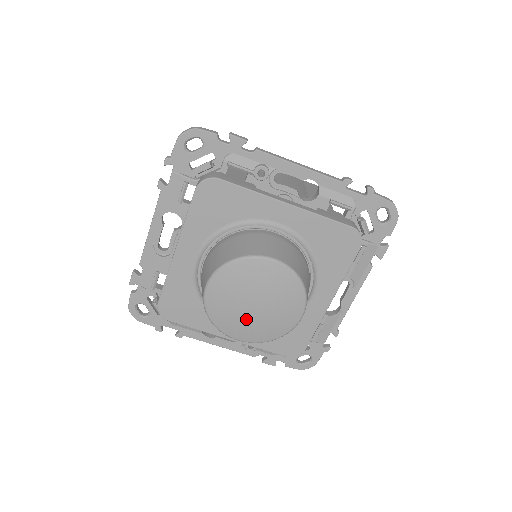
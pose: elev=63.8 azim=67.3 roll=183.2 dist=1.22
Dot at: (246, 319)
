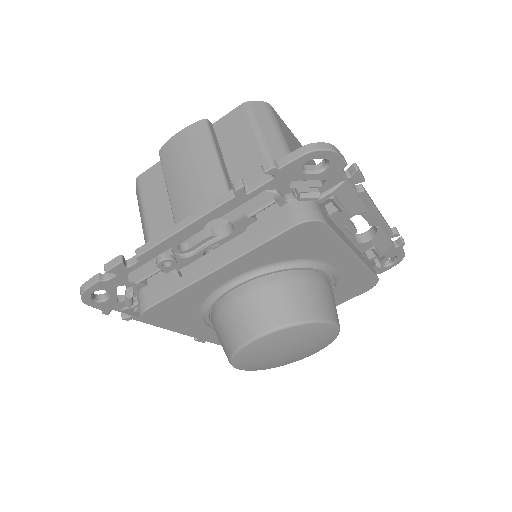
Dot at: (294, 357)
